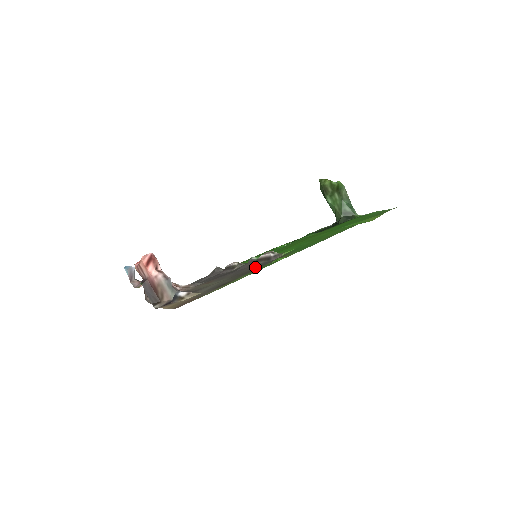
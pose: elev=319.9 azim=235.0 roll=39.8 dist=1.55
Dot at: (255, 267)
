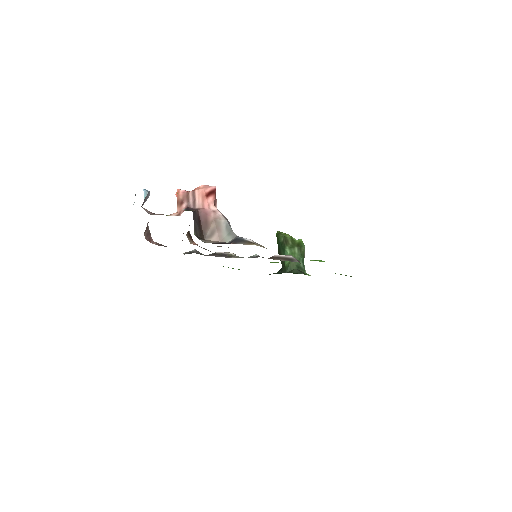
Dot at: occluded
